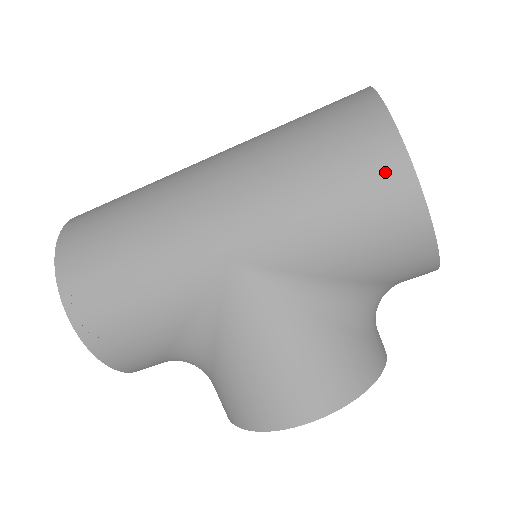
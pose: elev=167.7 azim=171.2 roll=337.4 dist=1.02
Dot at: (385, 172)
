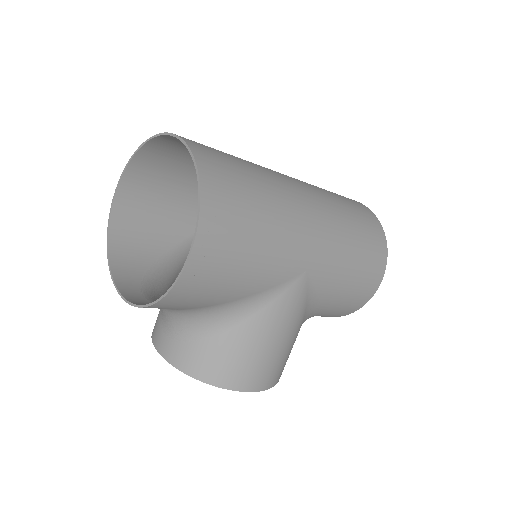
Dot at: (378, 267)
